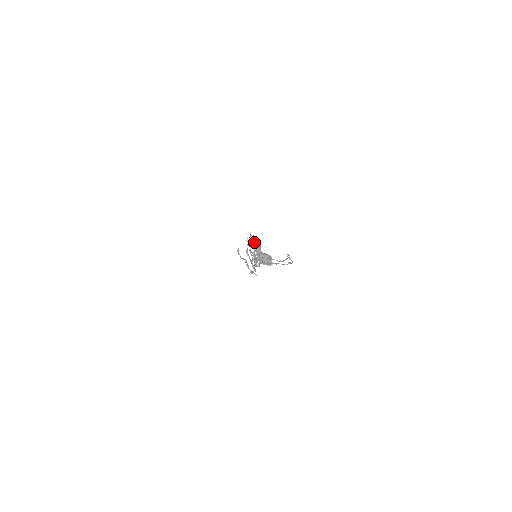
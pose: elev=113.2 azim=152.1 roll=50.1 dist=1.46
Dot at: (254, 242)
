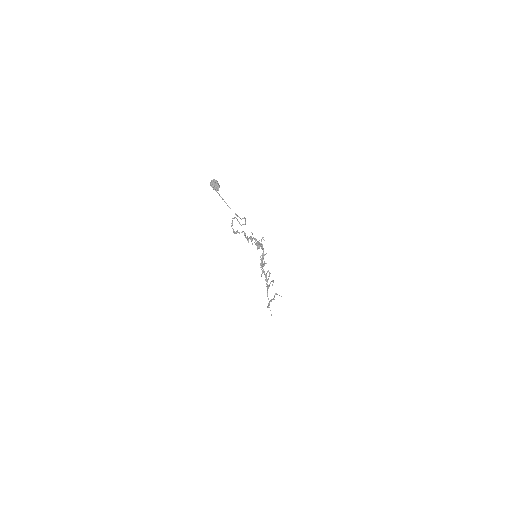
Dot at: (262, 247)
